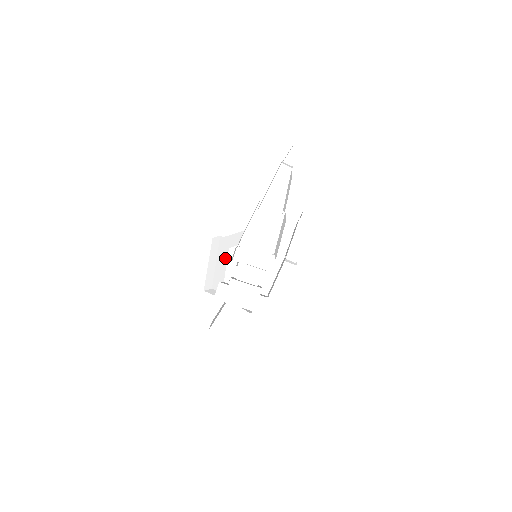
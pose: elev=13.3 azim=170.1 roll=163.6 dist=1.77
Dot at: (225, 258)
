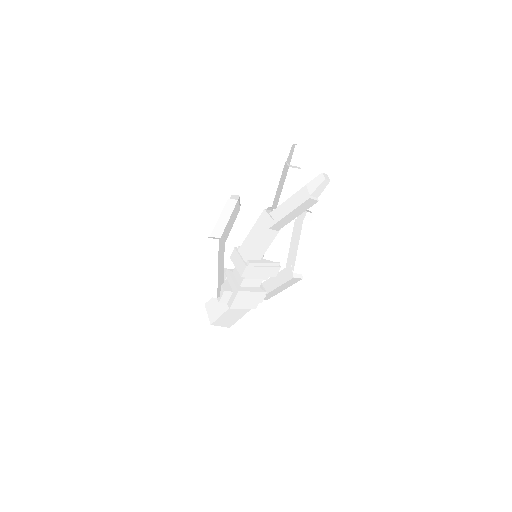
Dot at: (223, 258)
